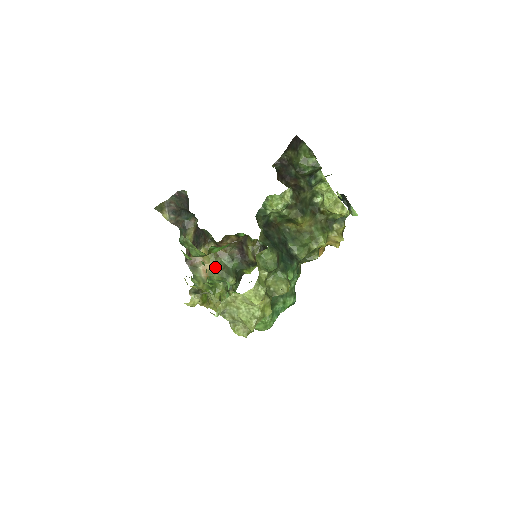
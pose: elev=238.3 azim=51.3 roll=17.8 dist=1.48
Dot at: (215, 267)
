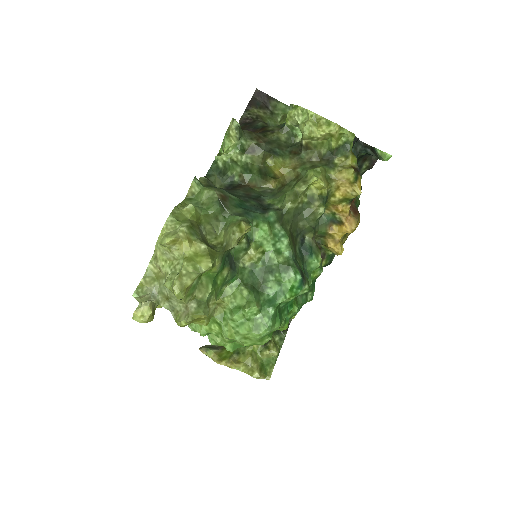
Dot at: occluded
